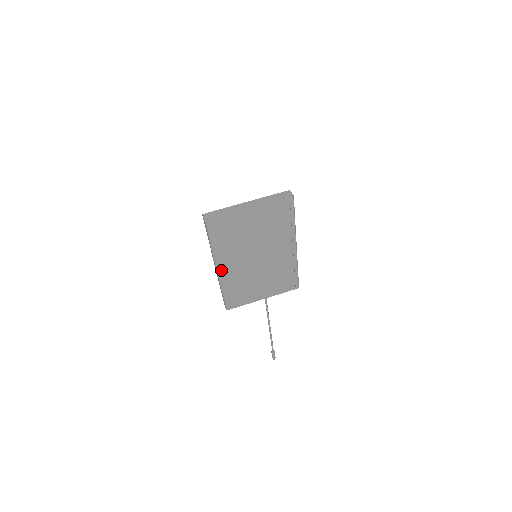
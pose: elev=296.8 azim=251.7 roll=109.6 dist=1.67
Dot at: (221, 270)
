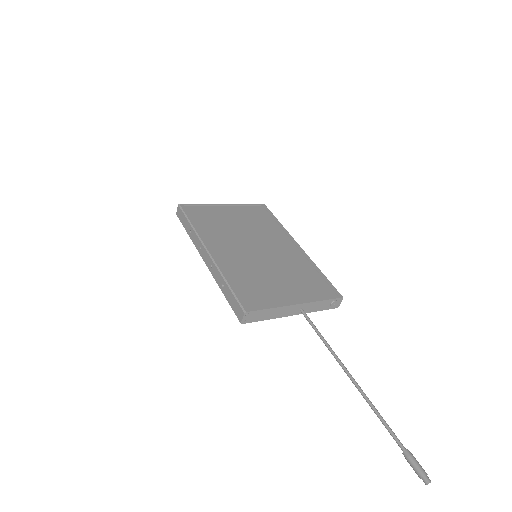
Dot at: (214, 253)
